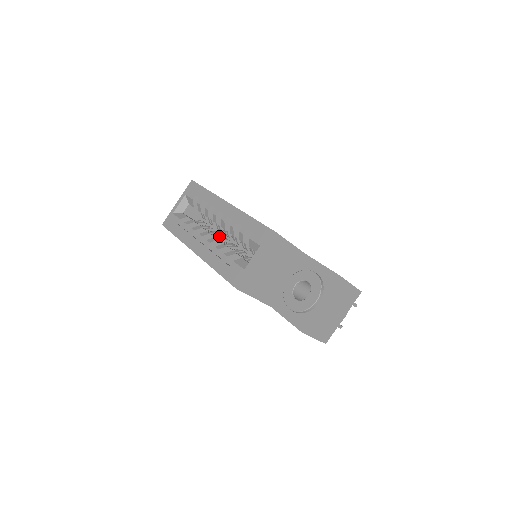
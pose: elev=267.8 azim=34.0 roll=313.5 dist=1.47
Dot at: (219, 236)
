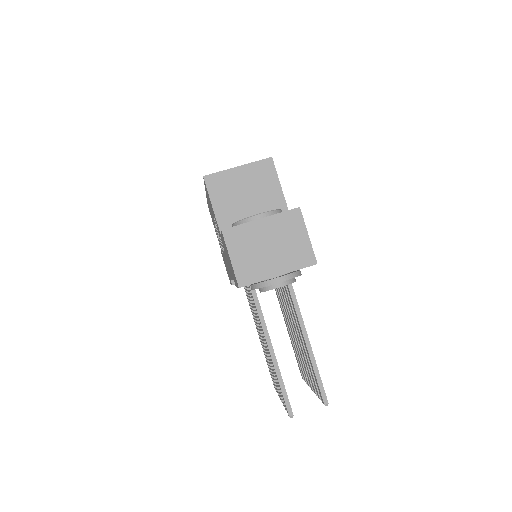
Dot at: occluded
